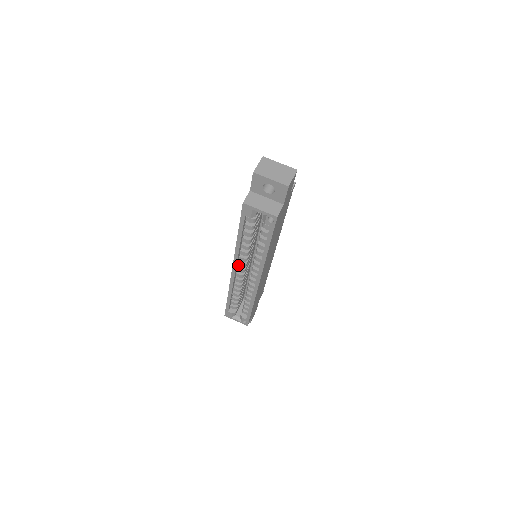
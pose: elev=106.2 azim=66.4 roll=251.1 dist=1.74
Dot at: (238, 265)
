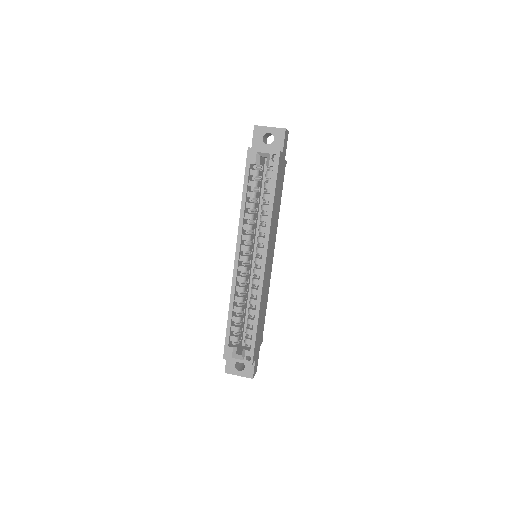
Dot at: (241, 250)
